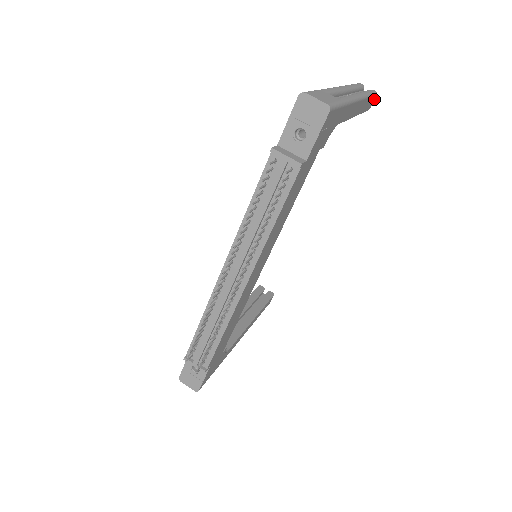
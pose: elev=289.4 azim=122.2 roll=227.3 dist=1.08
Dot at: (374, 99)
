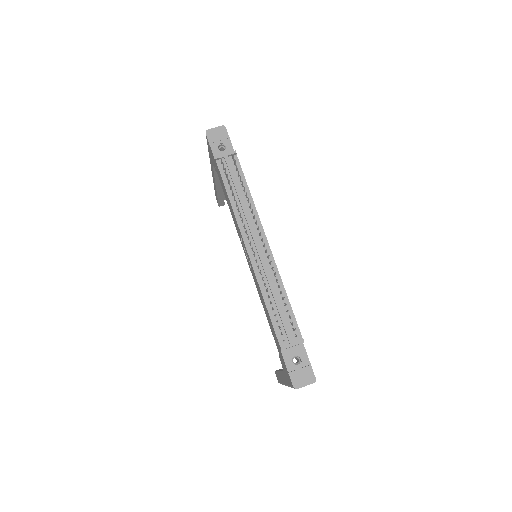
Dot at: occluded
